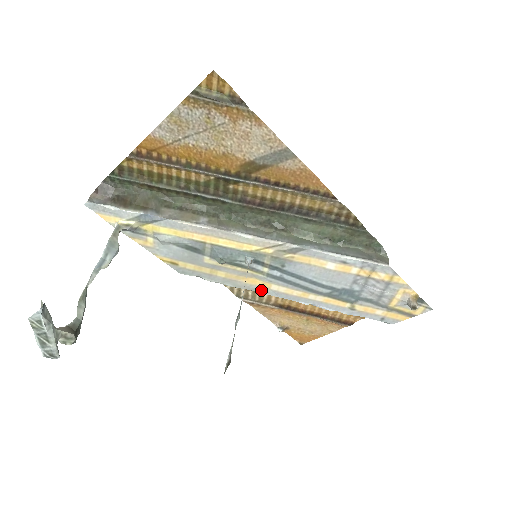
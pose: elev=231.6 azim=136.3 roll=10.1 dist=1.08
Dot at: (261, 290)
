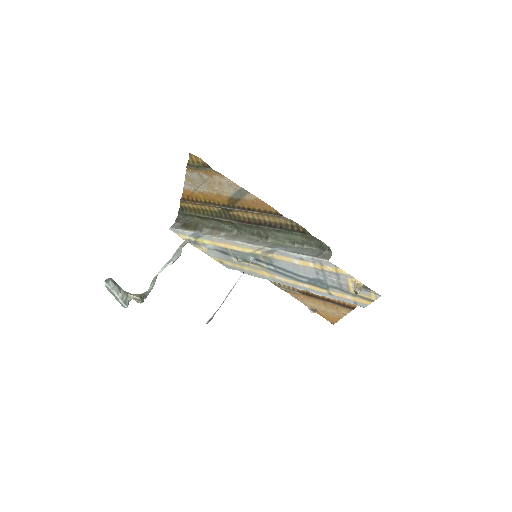
Dot at: (272, 279)
